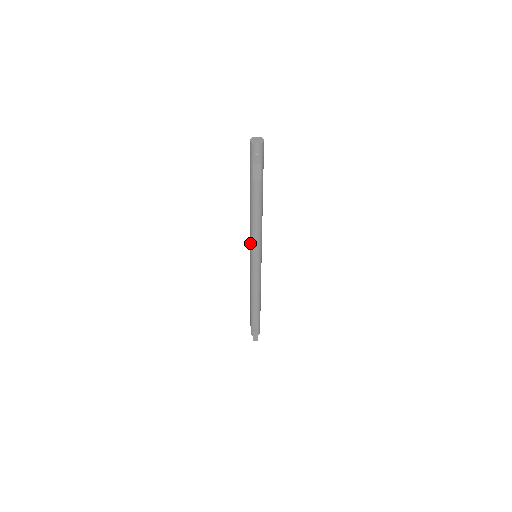
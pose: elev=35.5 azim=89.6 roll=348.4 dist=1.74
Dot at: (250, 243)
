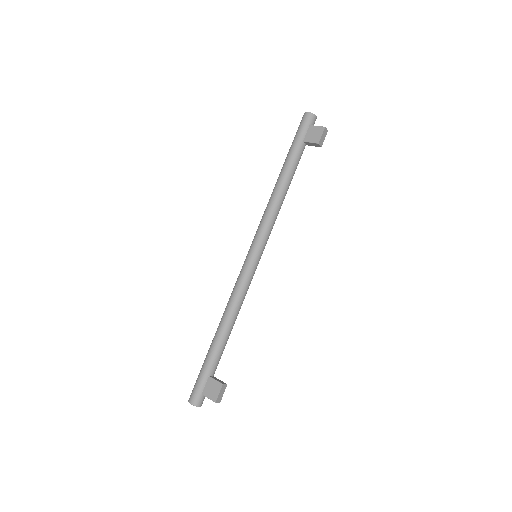
Dot at: (260, 234)
